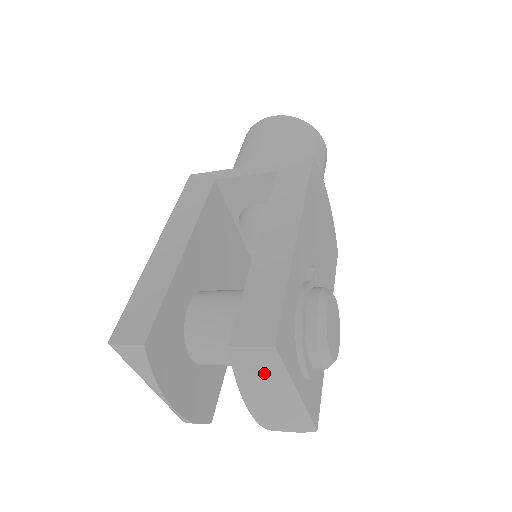
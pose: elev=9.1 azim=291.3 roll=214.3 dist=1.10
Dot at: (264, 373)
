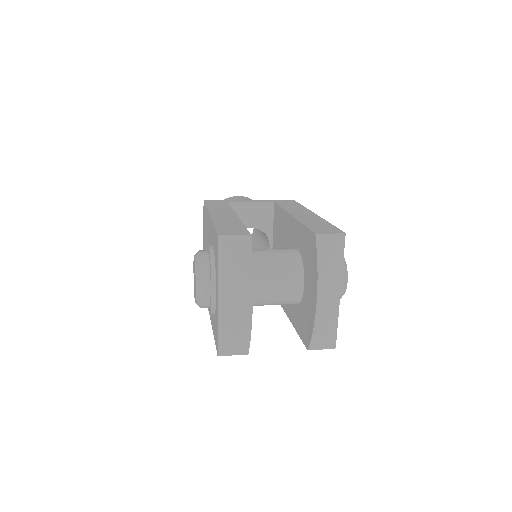
Dot at: (335, 256)
